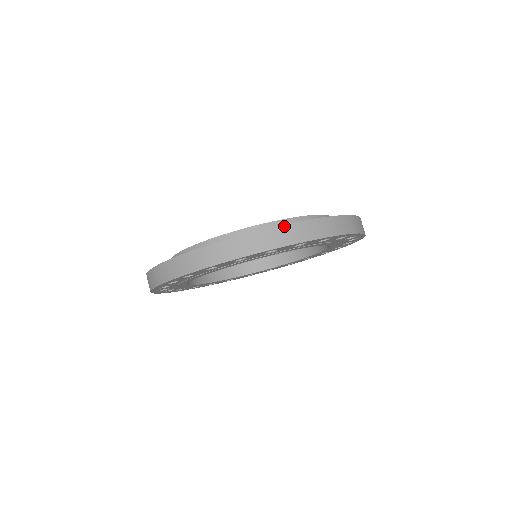
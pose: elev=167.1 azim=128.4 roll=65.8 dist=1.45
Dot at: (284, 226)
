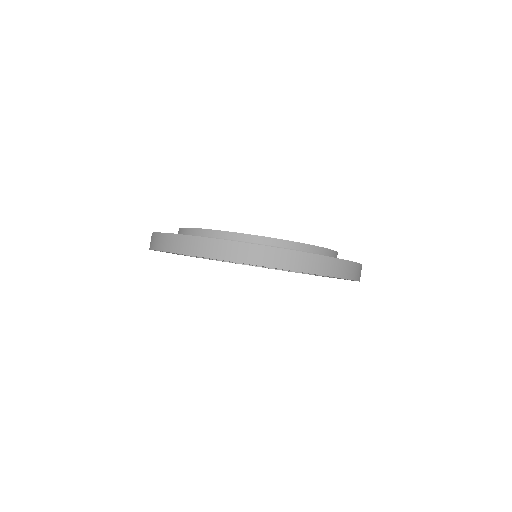
Dot at: (356, 264)
